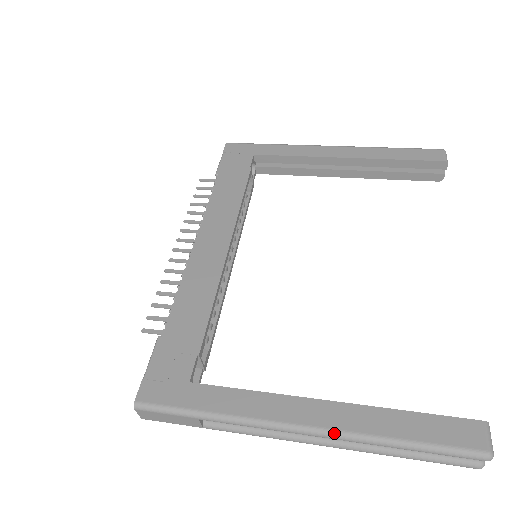
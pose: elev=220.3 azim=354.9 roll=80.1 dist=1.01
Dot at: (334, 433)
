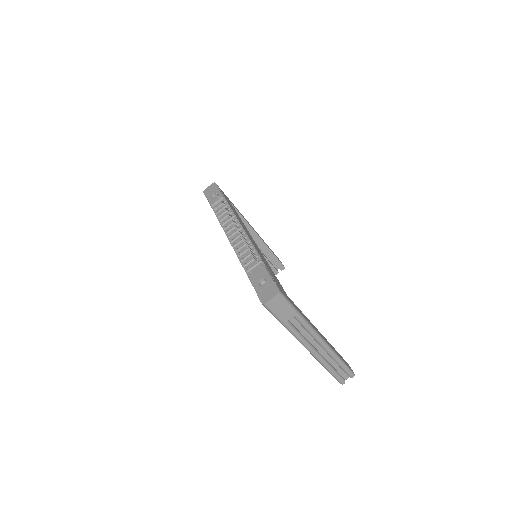
Dot at: (329, 346)
